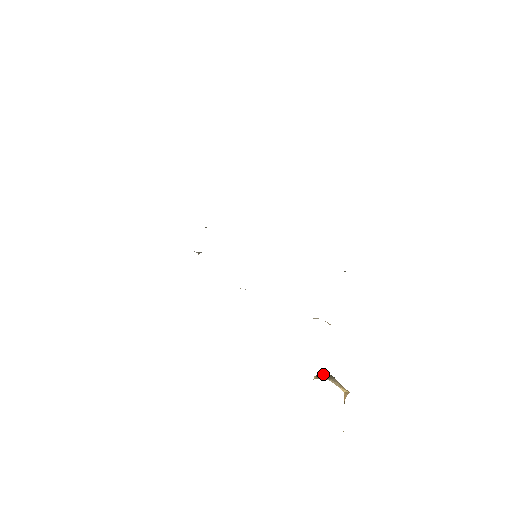
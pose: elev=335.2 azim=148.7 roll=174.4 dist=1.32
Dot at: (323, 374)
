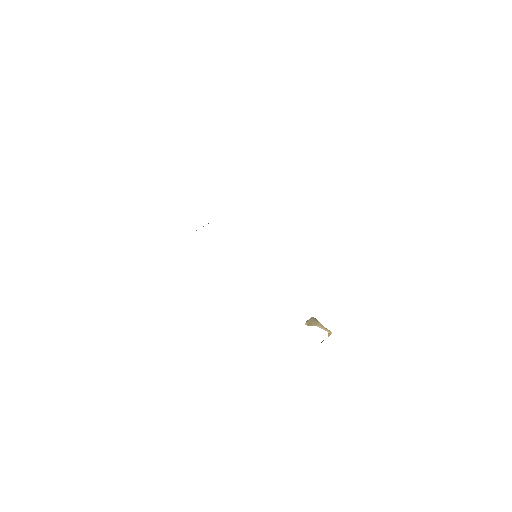
Dot at: (310, 319)
